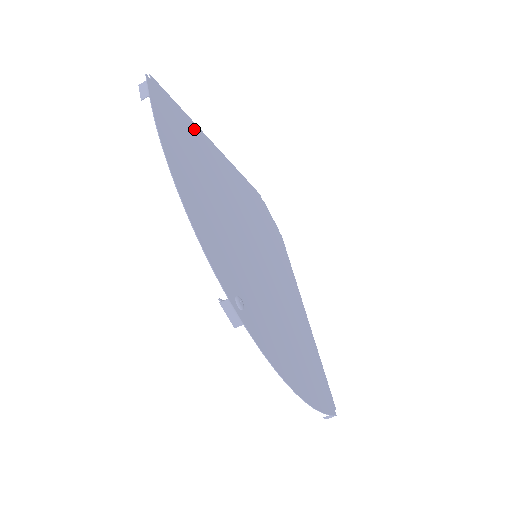
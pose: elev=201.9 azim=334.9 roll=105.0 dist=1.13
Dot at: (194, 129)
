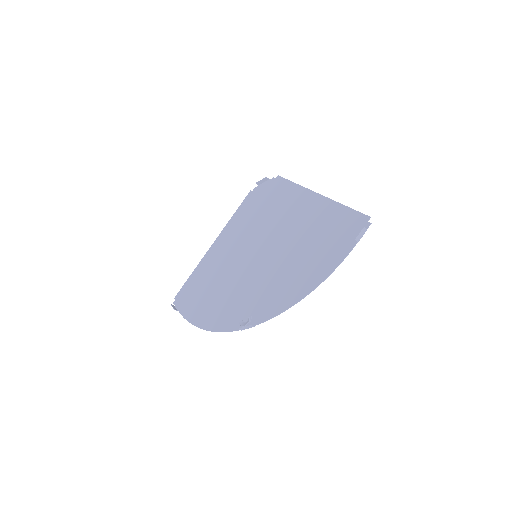
Dot at: (333, 210)
